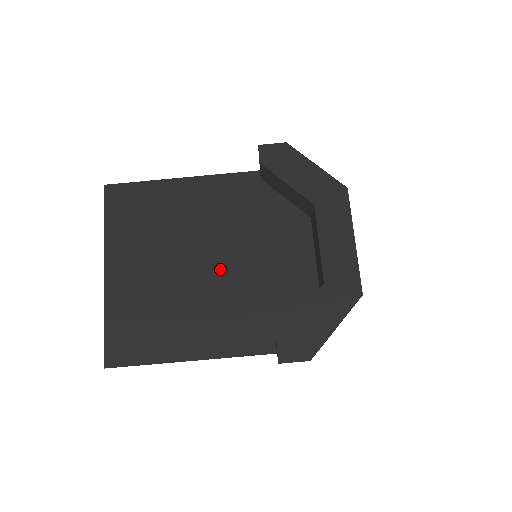
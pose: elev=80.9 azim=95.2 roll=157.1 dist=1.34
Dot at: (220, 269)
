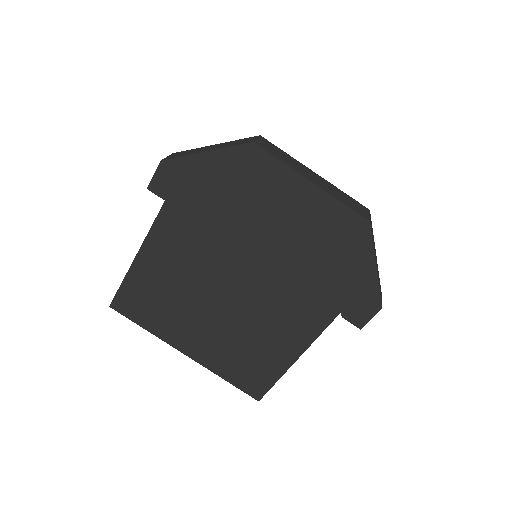
Dot at: (245, 284)
